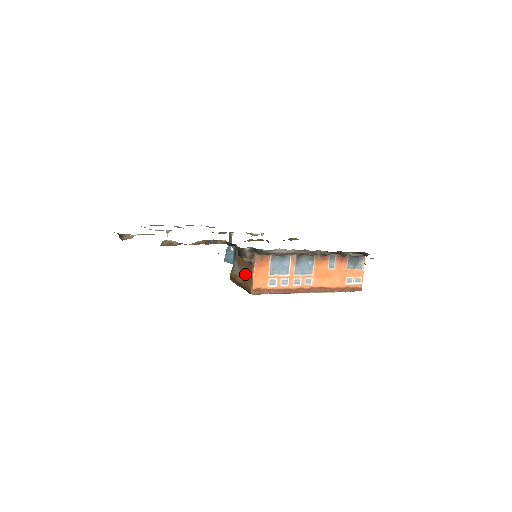
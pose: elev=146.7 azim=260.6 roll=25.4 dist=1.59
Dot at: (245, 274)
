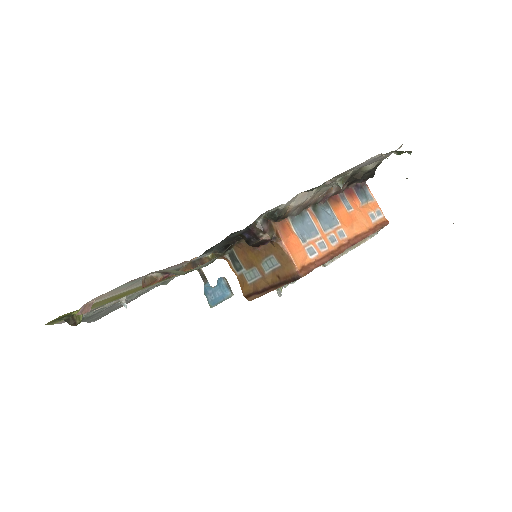
Dot at: (271, 265)
